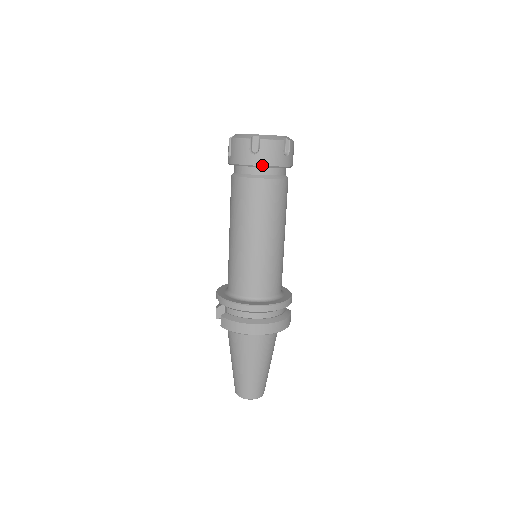
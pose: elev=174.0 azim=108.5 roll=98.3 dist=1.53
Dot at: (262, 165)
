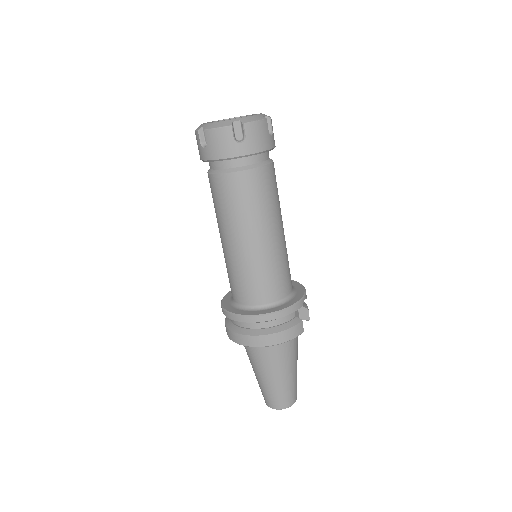
Dot at: (213, 159)
